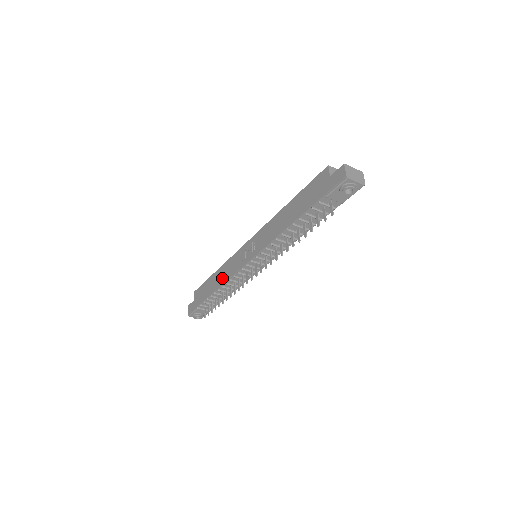
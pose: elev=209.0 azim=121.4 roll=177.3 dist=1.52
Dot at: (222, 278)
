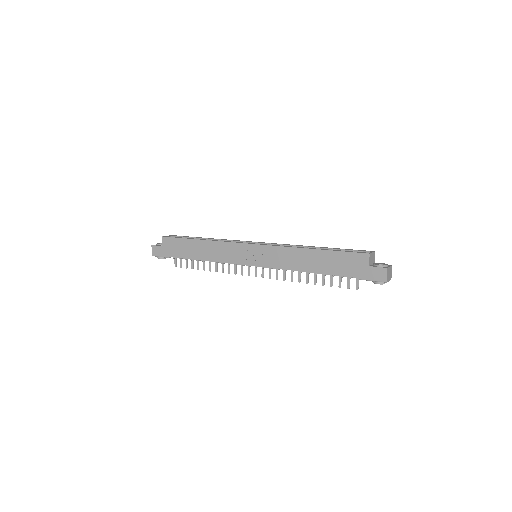
Dot at: (211, 255)
